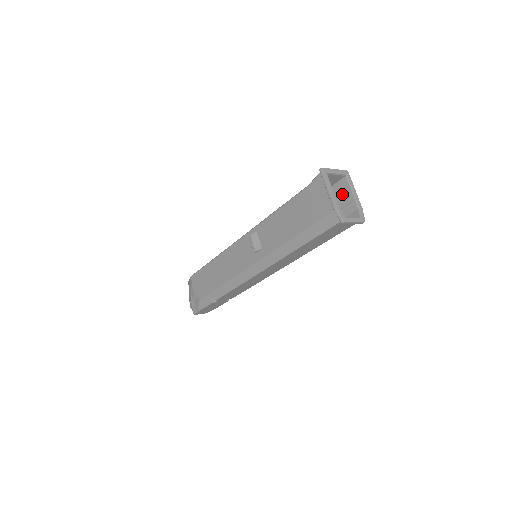
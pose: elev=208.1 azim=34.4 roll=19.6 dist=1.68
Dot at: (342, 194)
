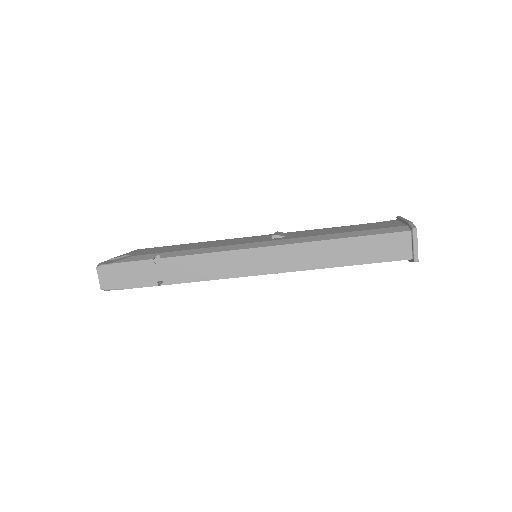
Dot at: occluded
